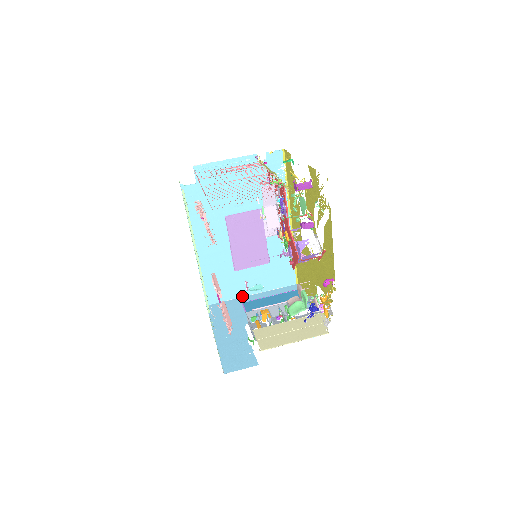
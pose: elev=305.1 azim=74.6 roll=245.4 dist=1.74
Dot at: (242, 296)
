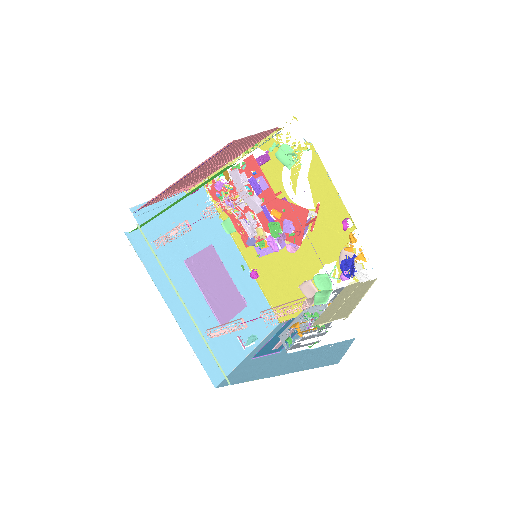
Dot at: (243, 359)
